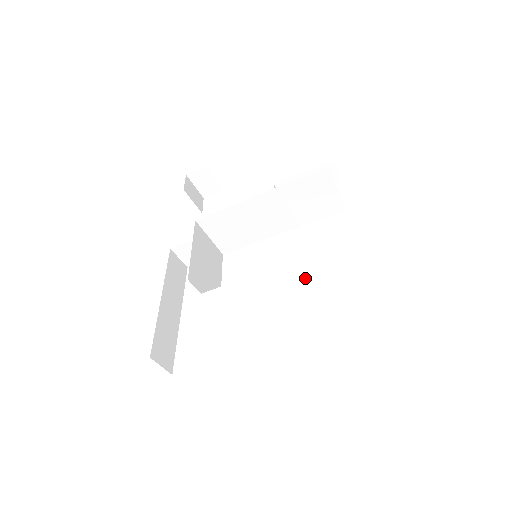
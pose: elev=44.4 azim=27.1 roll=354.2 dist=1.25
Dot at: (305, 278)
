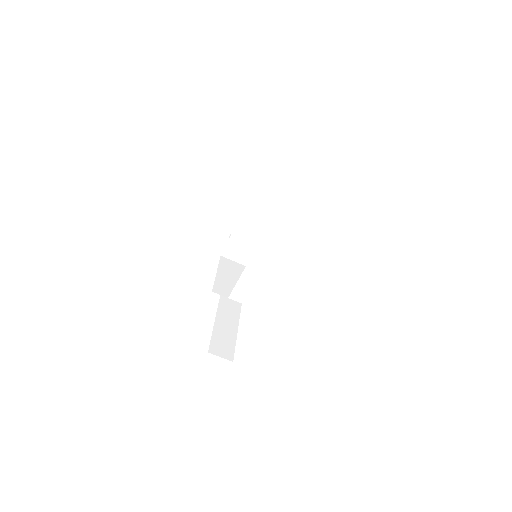
Dot at: (280, 251)
